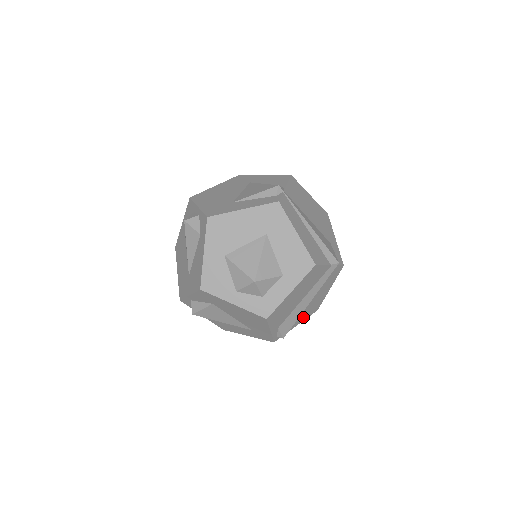
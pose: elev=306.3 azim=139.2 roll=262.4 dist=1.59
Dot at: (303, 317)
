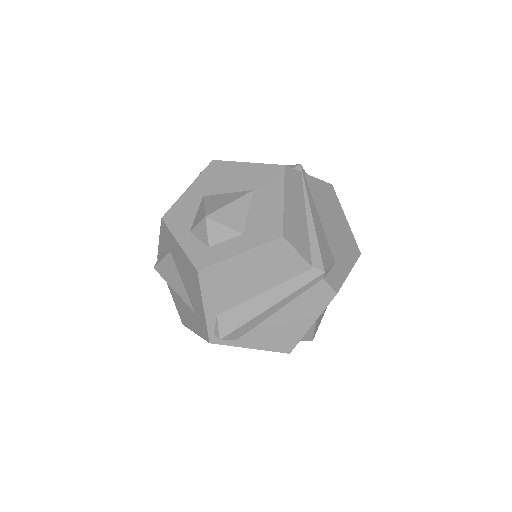
Dot at: (263, 341)
